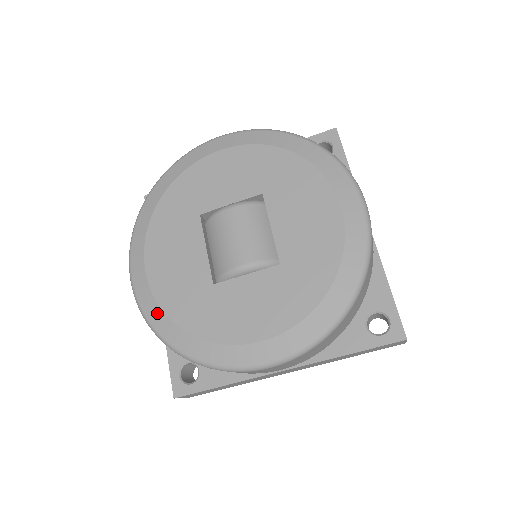
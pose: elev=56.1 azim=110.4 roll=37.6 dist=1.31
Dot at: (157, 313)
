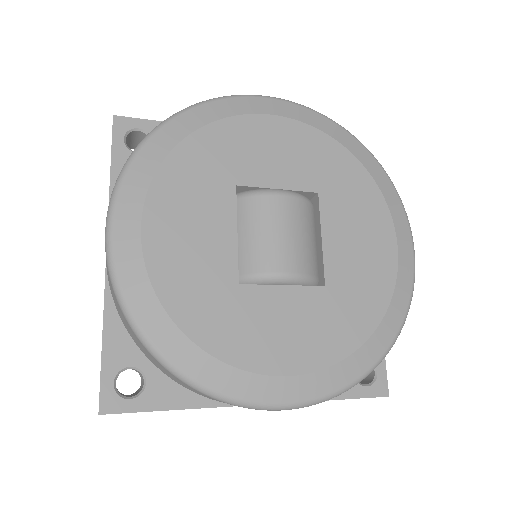
Dot at: (147, 299)
